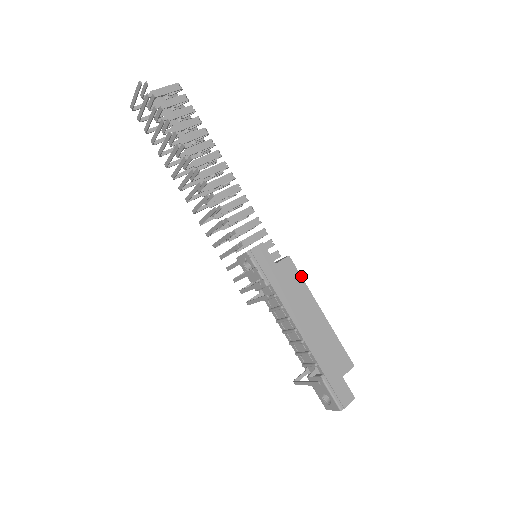
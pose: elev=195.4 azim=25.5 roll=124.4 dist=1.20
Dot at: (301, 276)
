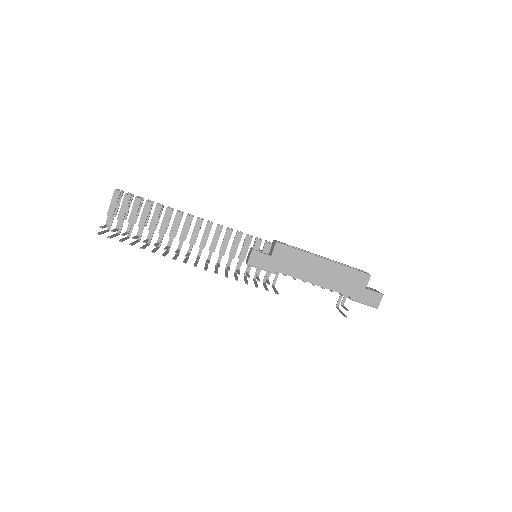
Dot at: (294, 248)
